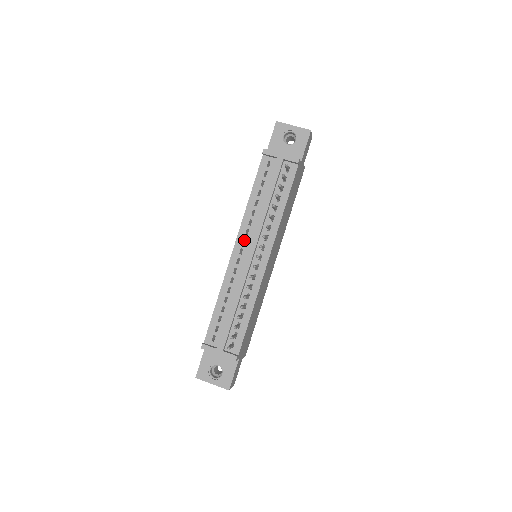
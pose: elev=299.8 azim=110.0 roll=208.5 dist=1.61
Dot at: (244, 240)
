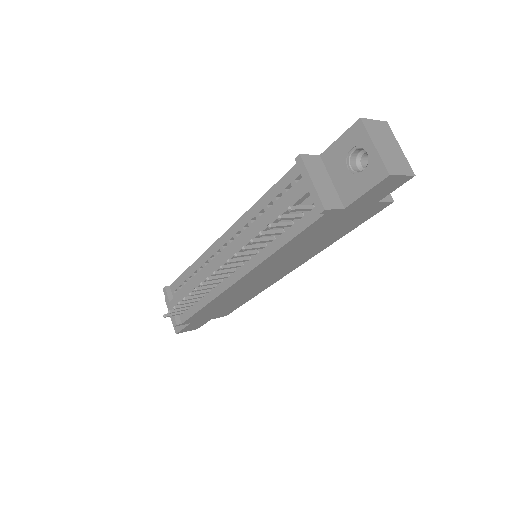
Dot at: occluded
